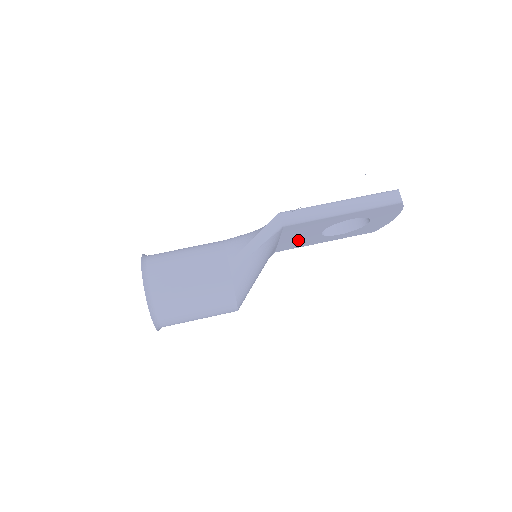
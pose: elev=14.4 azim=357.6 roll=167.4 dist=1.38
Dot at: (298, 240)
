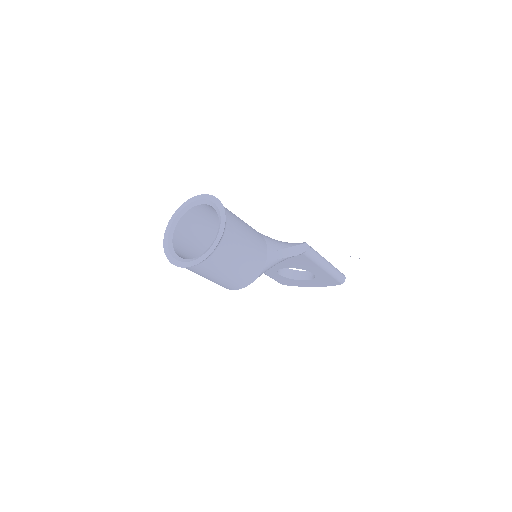
Dot at: occluded
